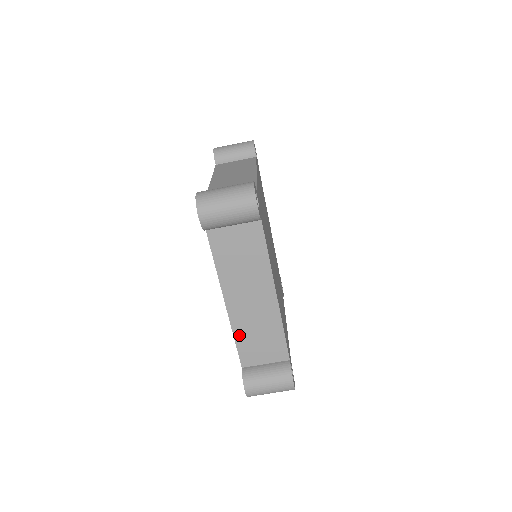
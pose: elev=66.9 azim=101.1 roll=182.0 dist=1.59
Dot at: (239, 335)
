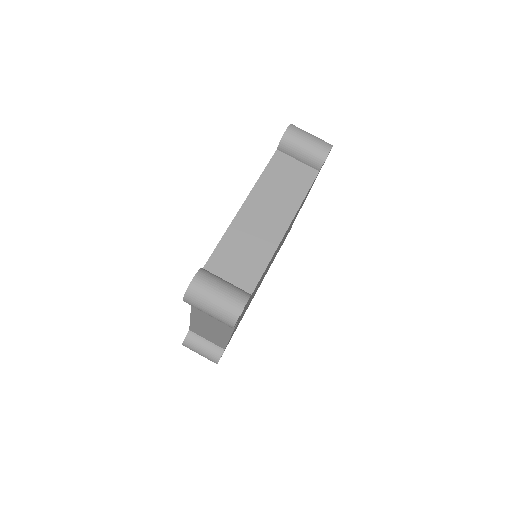
Dot at: (229, 238)
